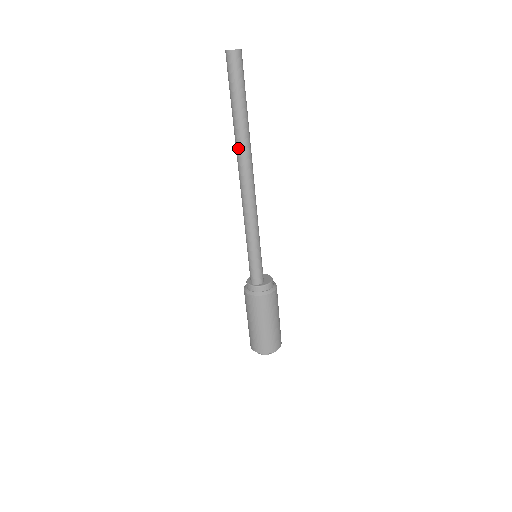
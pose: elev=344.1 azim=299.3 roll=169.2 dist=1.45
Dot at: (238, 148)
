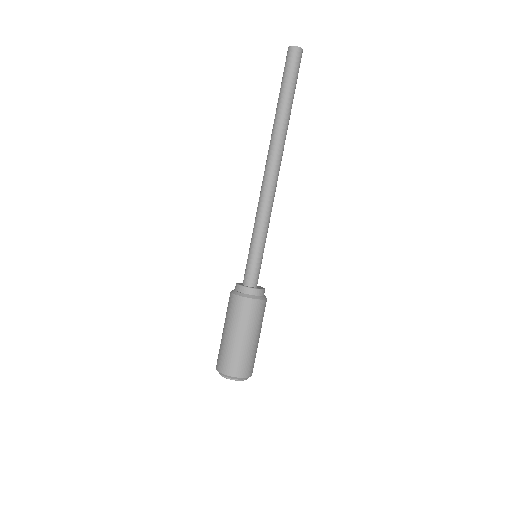
Dot at: (276, 134)
